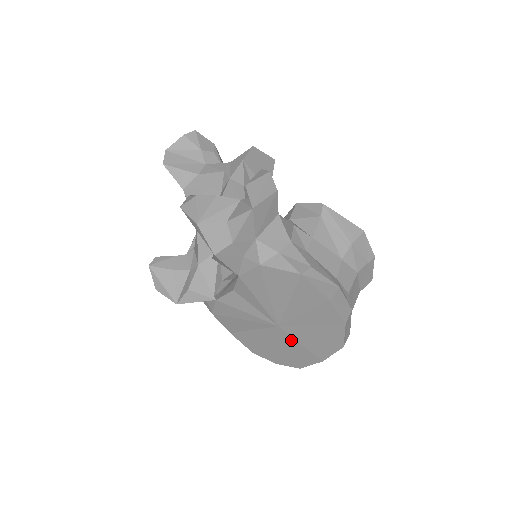
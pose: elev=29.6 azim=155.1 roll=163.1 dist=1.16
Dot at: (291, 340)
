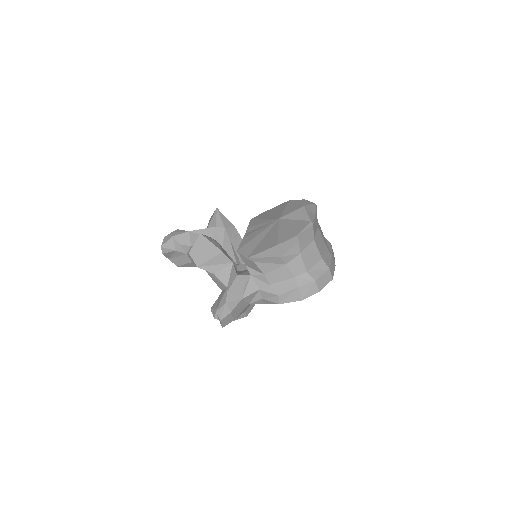
Dot at: occluded
